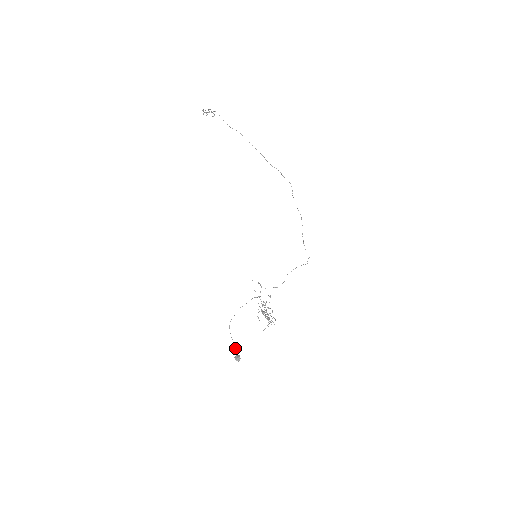
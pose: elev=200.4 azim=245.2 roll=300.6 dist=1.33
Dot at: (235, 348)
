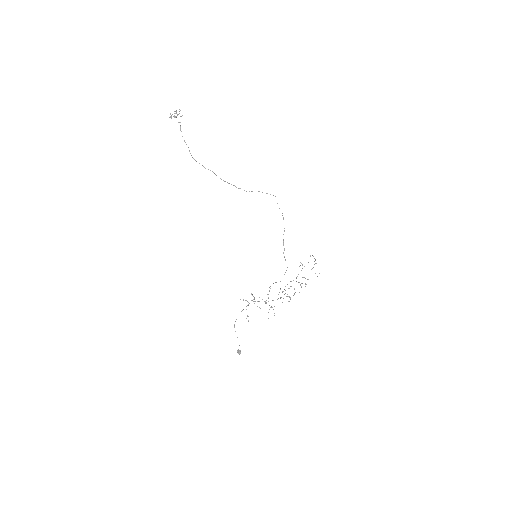
Dot at: occluded
